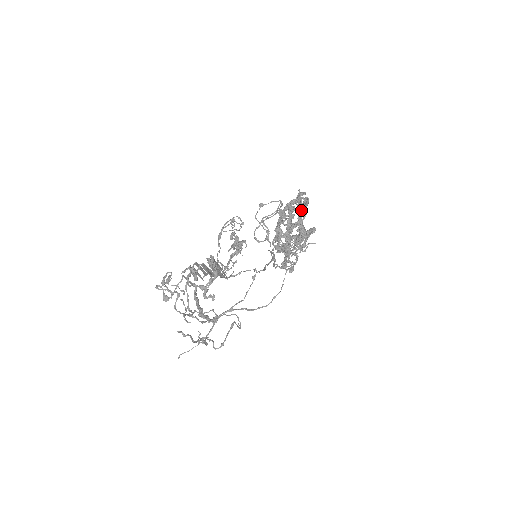
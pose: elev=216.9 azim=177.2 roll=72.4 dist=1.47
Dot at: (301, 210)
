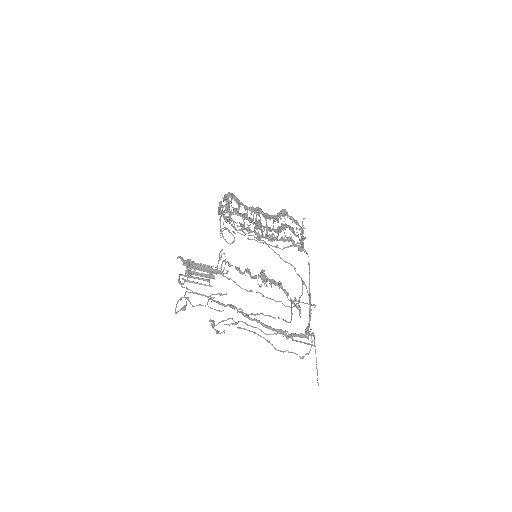
Dot at: (225, 197)
